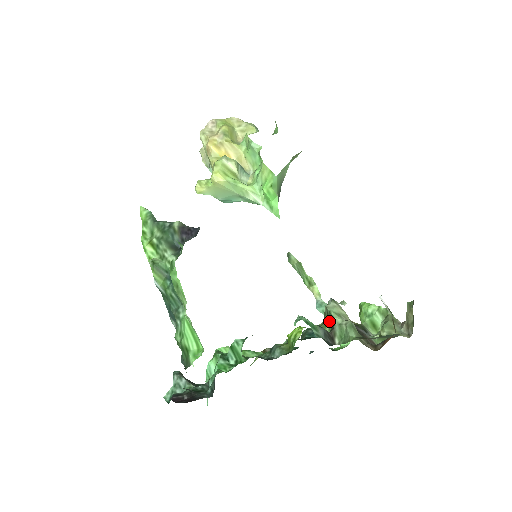
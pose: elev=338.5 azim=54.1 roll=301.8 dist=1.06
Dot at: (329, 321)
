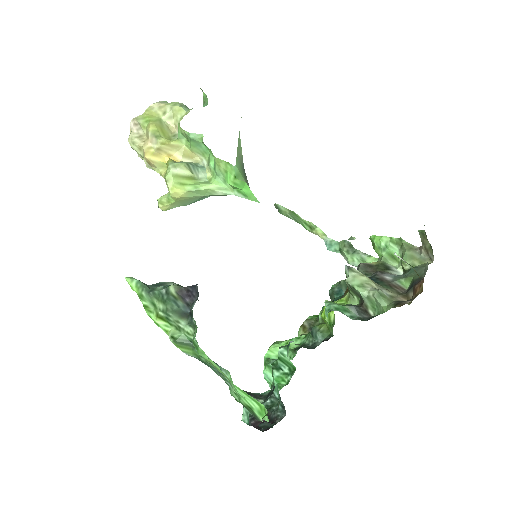
Dot at: (355, 293)
